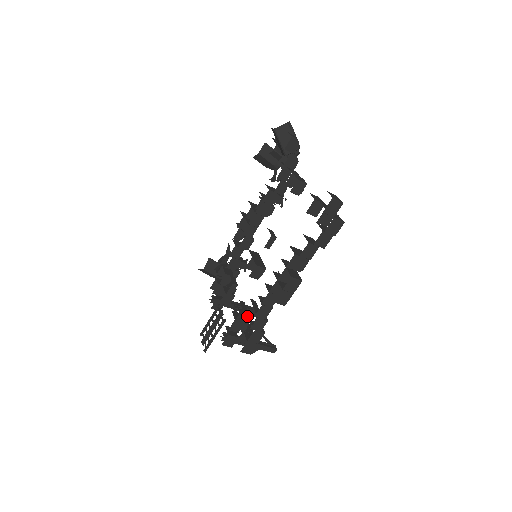
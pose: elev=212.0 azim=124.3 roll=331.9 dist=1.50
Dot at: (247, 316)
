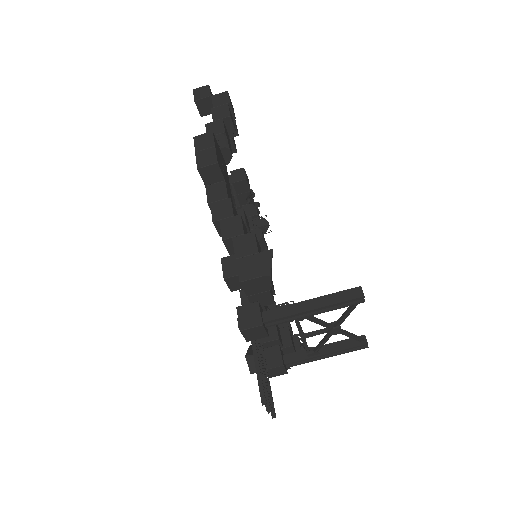
Dot at: occluded
